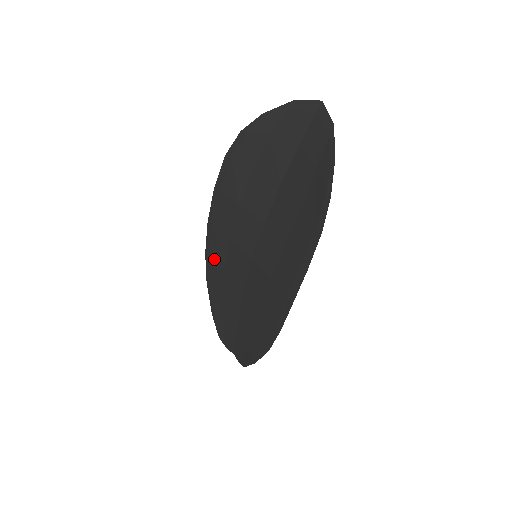
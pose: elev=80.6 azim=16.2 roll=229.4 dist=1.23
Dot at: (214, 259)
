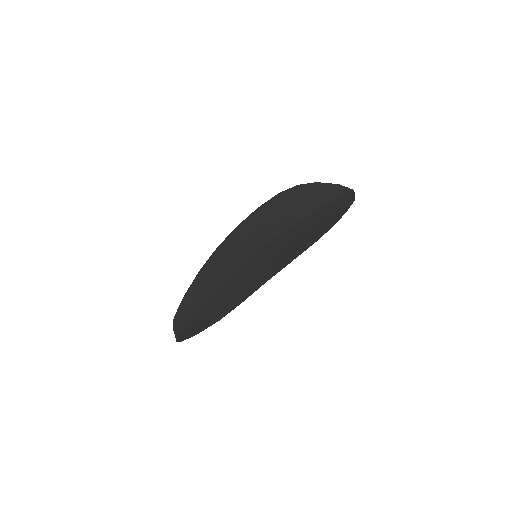
Dot at: (222, 252)
